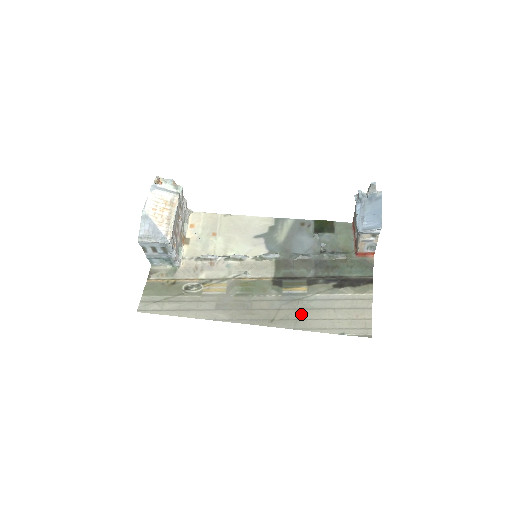
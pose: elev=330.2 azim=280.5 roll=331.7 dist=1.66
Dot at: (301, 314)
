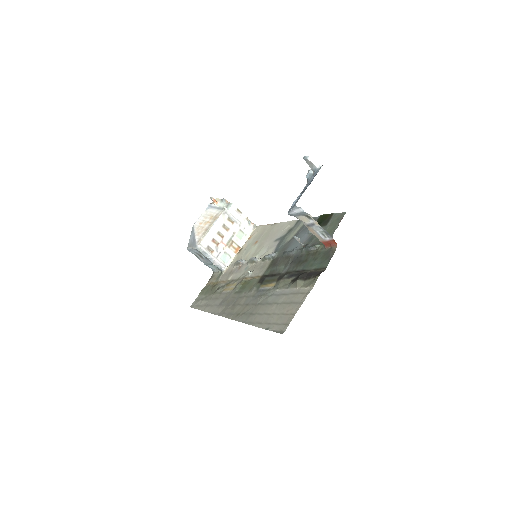
Dot at: (256, 309)
